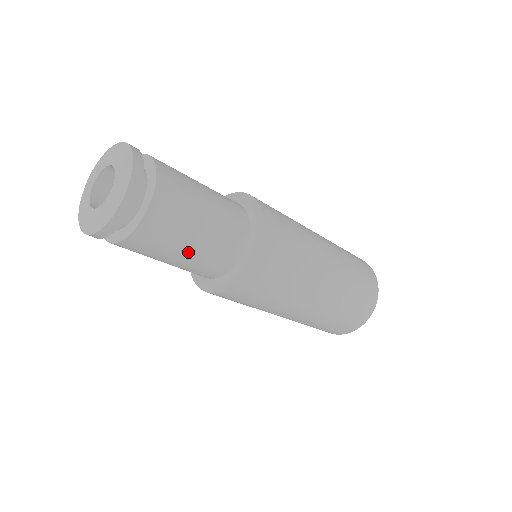
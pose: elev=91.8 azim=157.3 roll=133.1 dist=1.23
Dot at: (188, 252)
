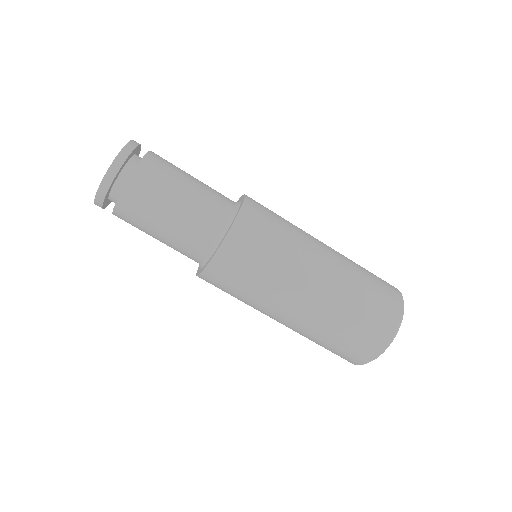
Dot at: (161, 233)
